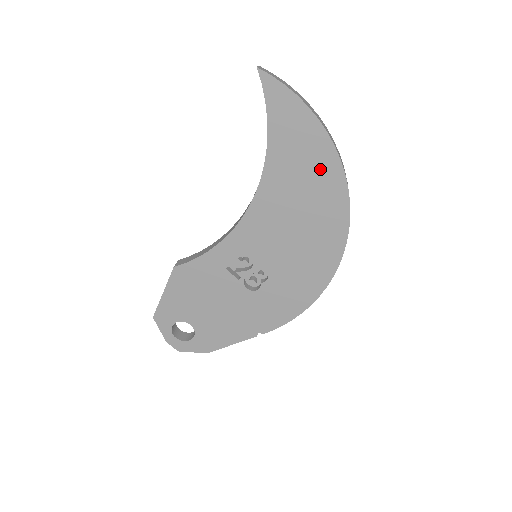
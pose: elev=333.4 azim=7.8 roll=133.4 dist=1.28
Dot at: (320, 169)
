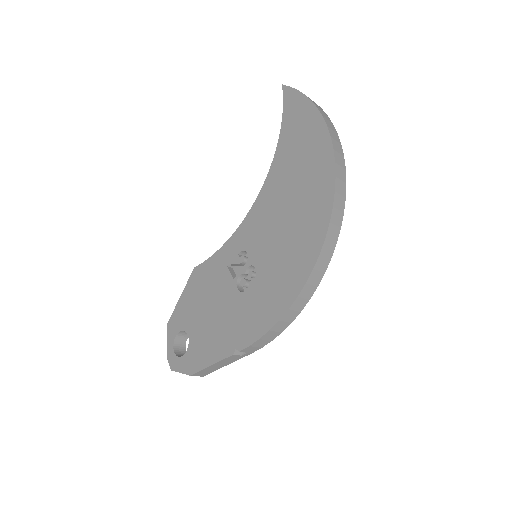
Dot at: (314, 151)
